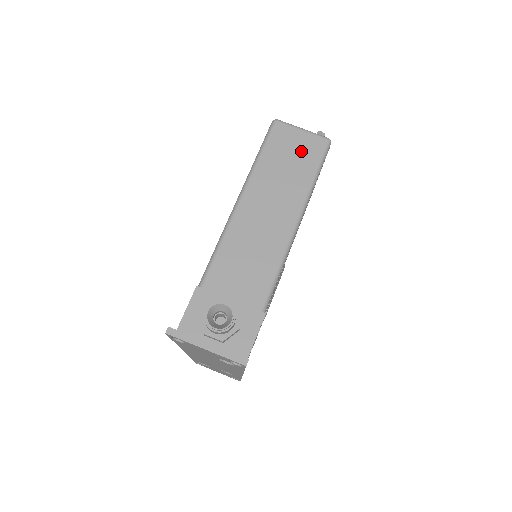
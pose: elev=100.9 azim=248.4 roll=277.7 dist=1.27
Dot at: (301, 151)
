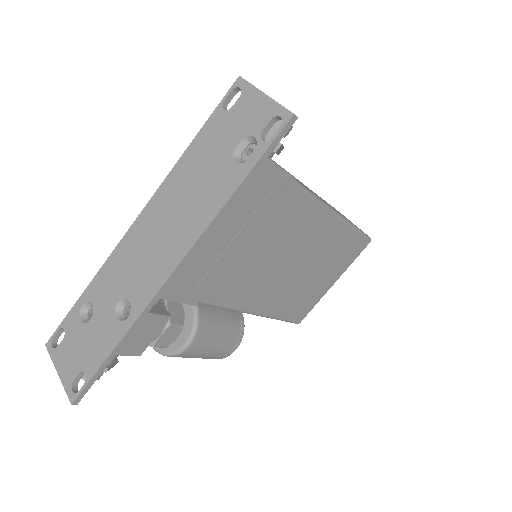
Dot at: (350, 221)
